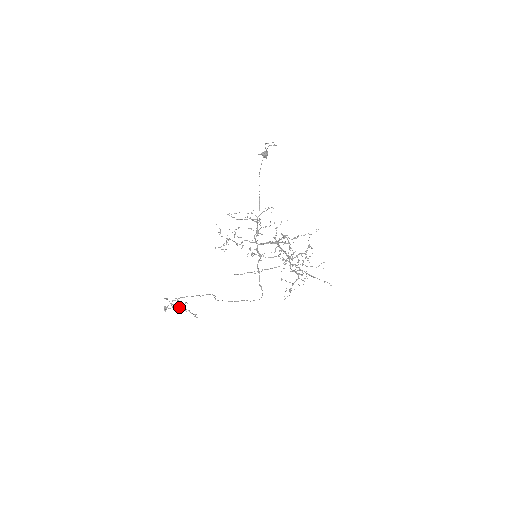
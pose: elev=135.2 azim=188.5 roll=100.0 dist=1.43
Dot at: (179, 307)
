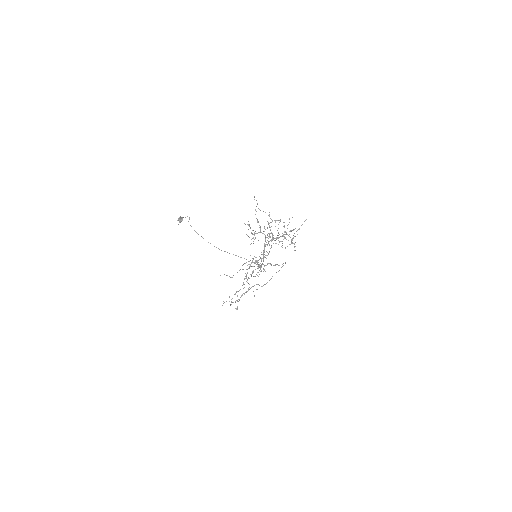
Dot at: occluded
